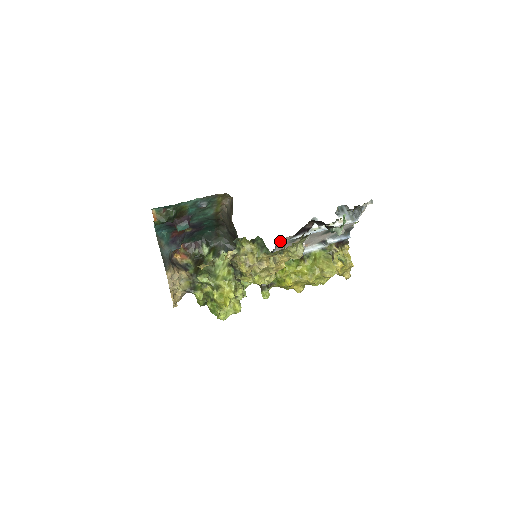
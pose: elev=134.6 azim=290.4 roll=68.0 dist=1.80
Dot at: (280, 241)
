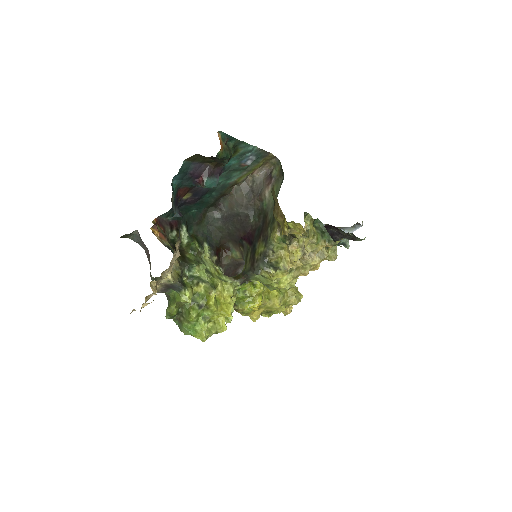
Dot at: occluded
